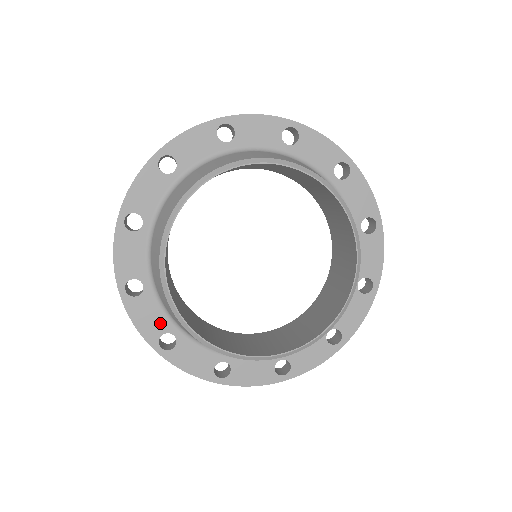
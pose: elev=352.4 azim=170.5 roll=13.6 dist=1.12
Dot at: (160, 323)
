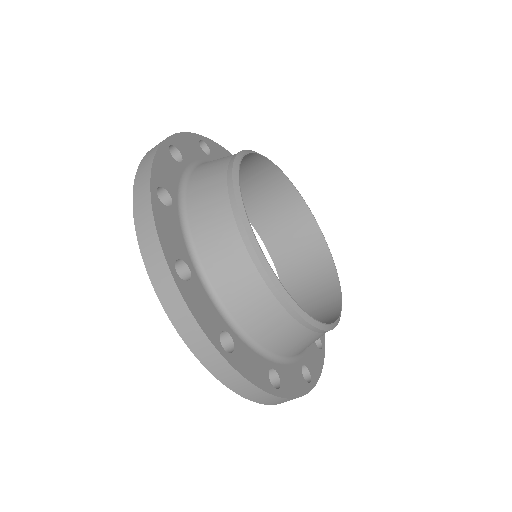
Dot at: (179, 246)
